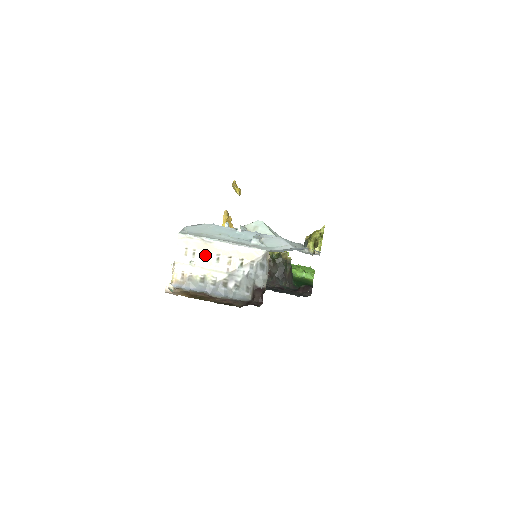
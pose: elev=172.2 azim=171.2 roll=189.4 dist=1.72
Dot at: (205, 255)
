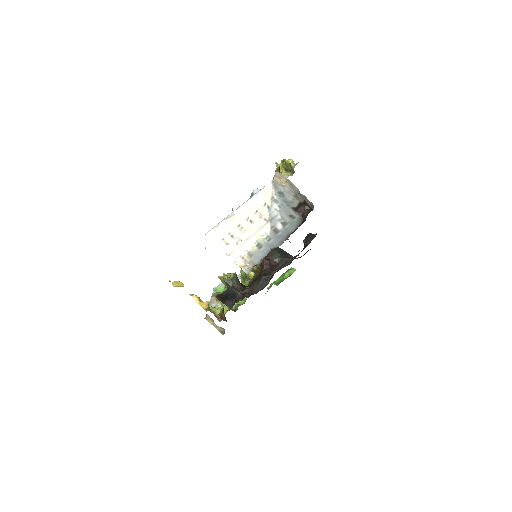
Dot at: (240, 229)
